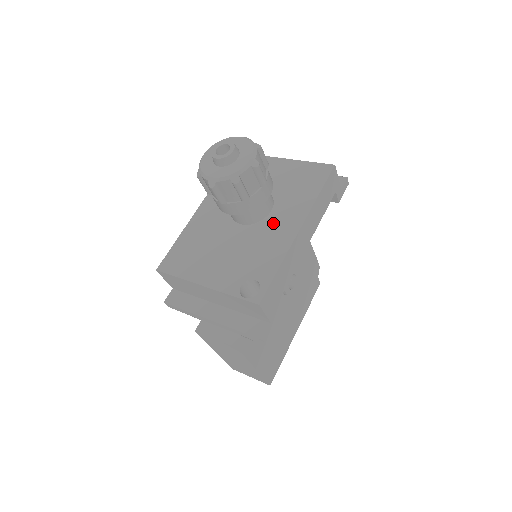
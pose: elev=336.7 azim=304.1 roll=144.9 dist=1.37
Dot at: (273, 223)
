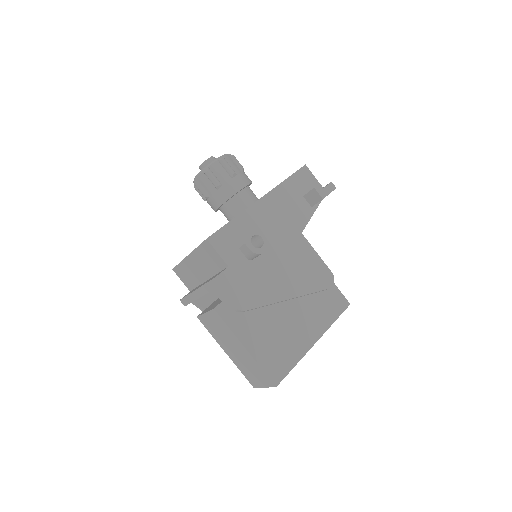
Dot at: occluded
